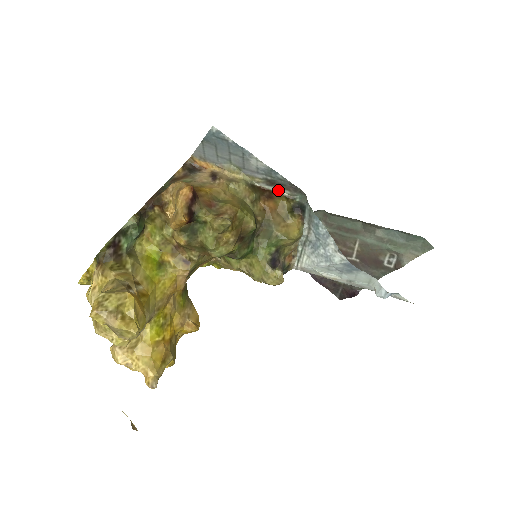
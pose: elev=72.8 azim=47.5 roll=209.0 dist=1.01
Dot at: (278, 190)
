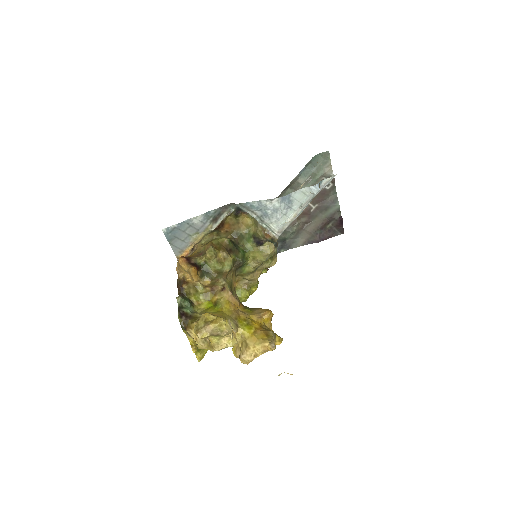
Dot at: (222, 218)
